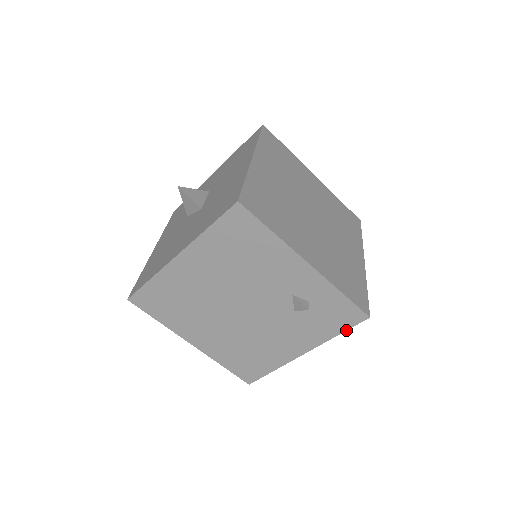
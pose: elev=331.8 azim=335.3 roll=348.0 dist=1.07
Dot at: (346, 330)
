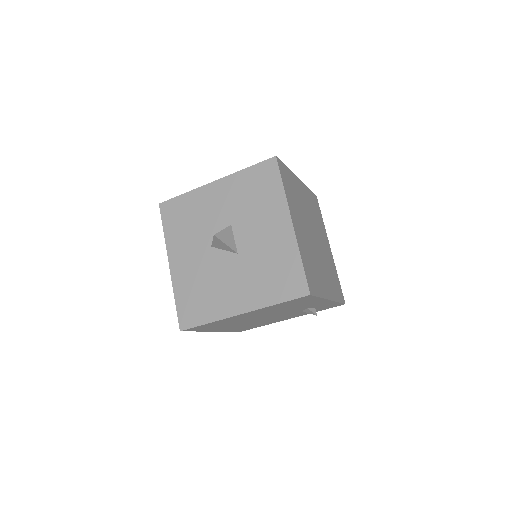
Dot at: occluded
